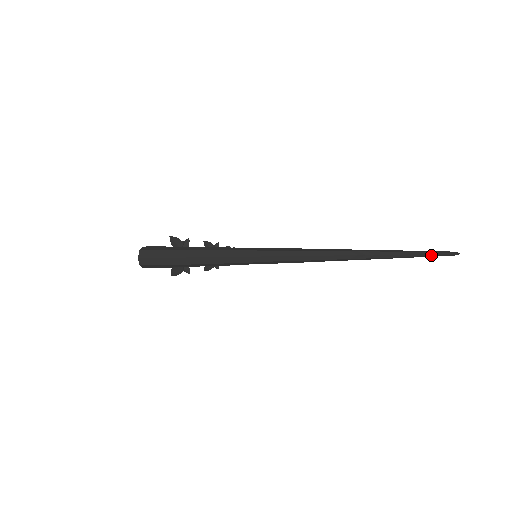
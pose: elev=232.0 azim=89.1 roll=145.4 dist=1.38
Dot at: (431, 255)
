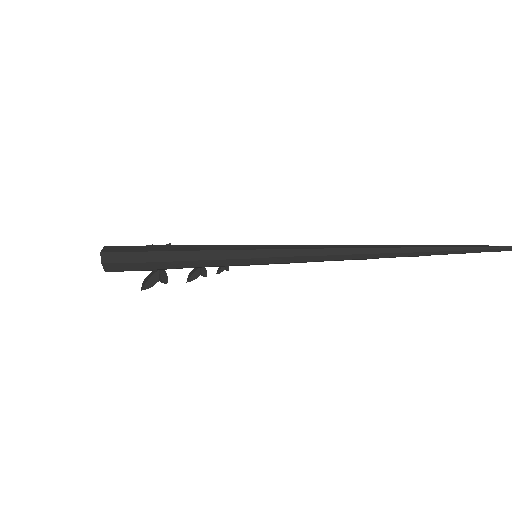
Dot at: (487, 248)
